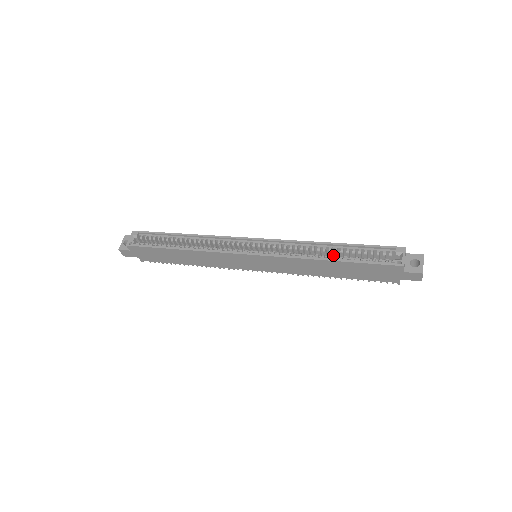
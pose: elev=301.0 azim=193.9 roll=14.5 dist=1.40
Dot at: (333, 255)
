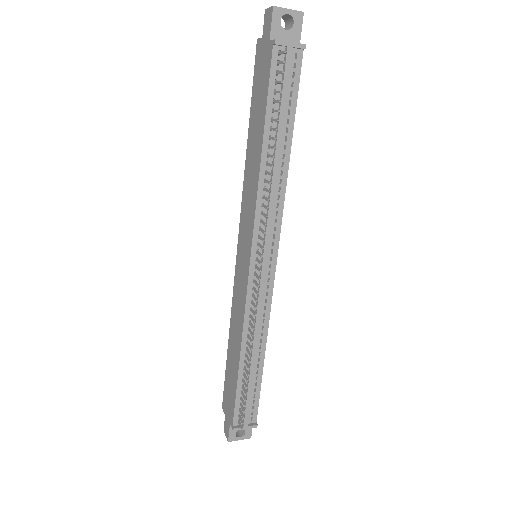
Dot at: occluded
